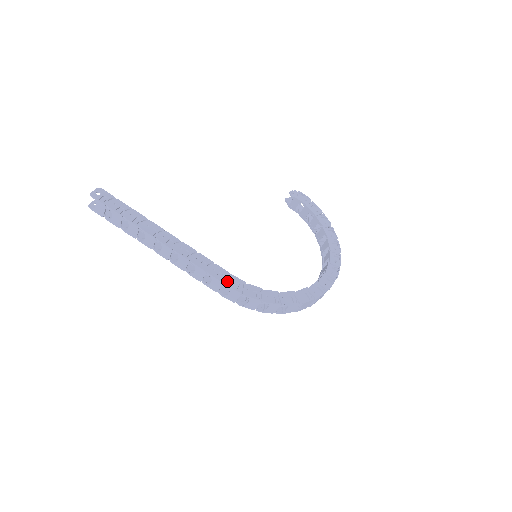
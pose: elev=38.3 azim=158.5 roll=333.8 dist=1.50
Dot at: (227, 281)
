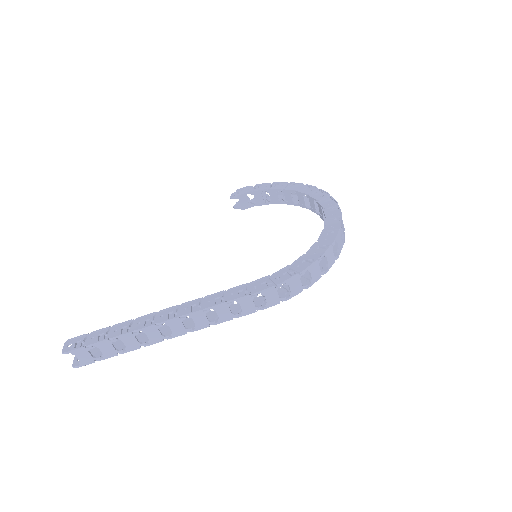
Dot at: (252, 290)
